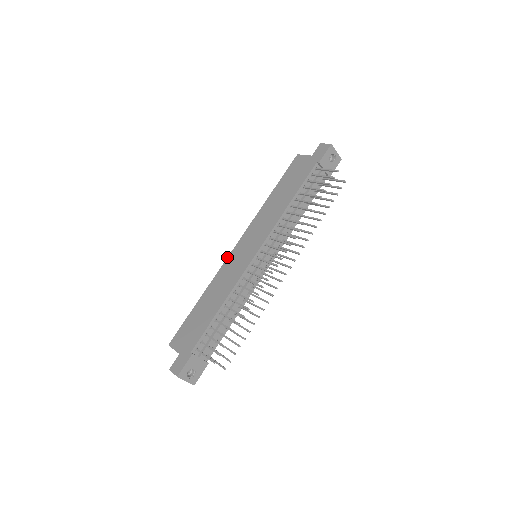
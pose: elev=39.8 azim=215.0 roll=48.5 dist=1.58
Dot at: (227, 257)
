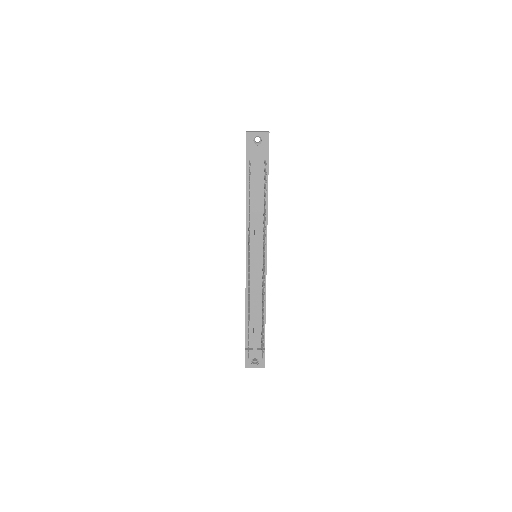
Dot at: occluded
